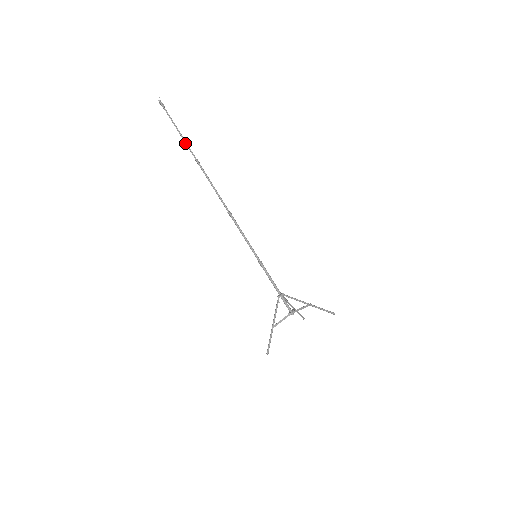
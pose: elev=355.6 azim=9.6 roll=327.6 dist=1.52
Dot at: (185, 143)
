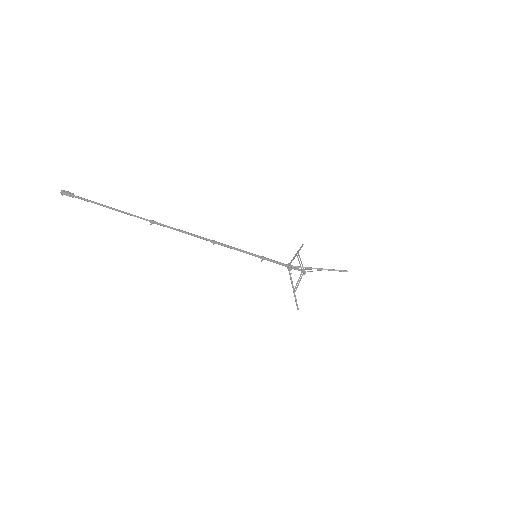
Dot at: occluded
